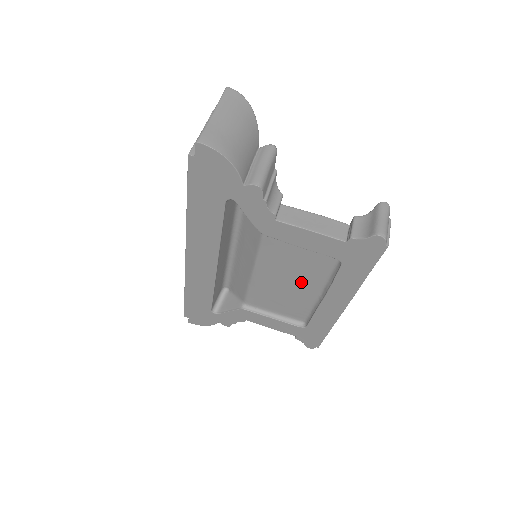
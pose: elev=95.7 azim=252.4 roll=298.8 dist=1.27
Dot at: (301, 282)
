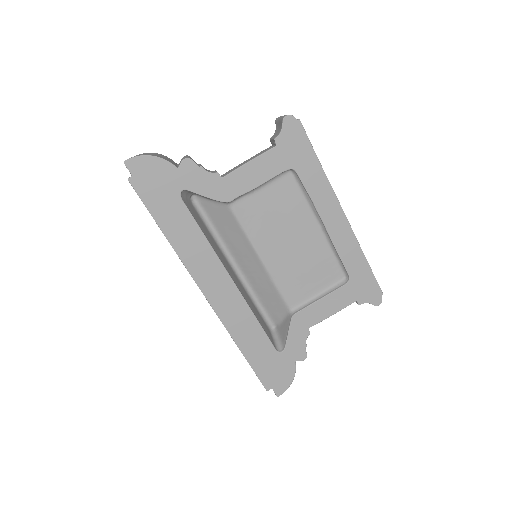
Dot at: (297, 230)
